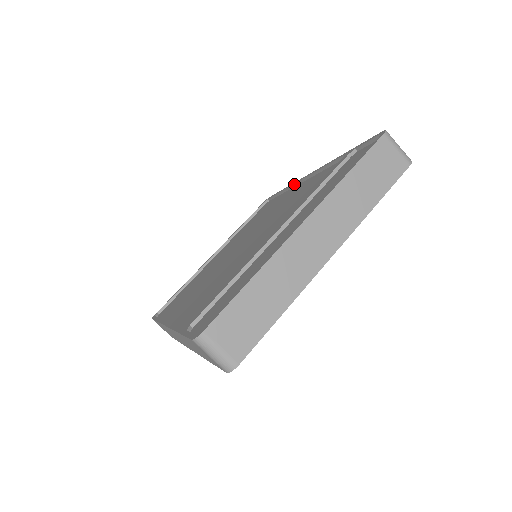
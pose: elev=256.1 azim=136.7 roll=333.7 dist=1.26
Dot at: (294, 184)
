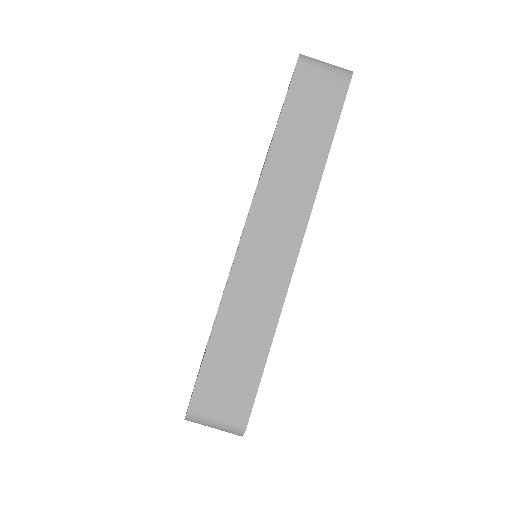
Dot at: occluded
